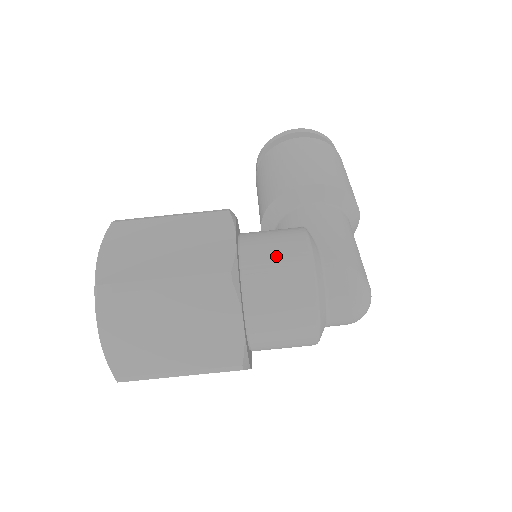
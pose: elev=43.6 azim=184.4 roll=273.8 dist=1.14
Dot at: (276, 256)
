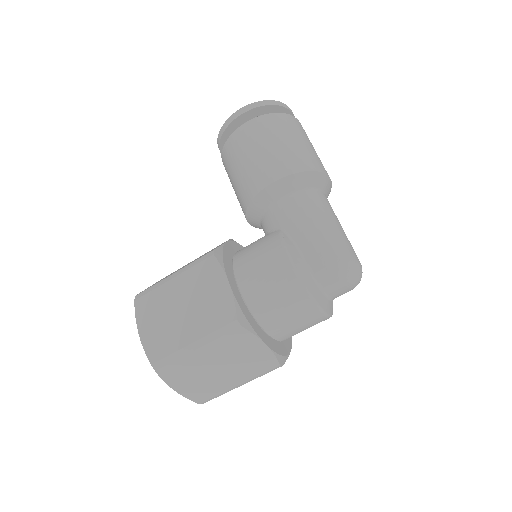
Dot at: (267, 280)
